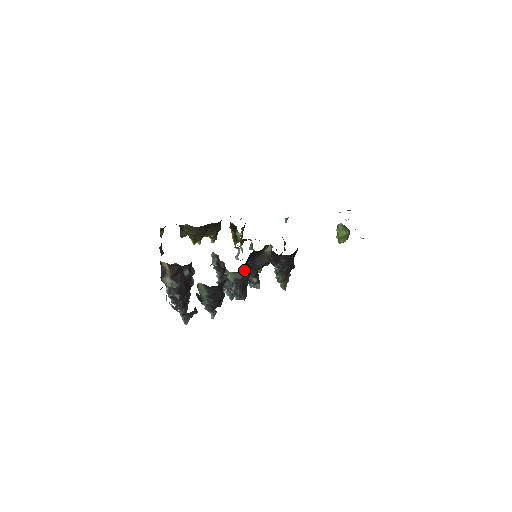
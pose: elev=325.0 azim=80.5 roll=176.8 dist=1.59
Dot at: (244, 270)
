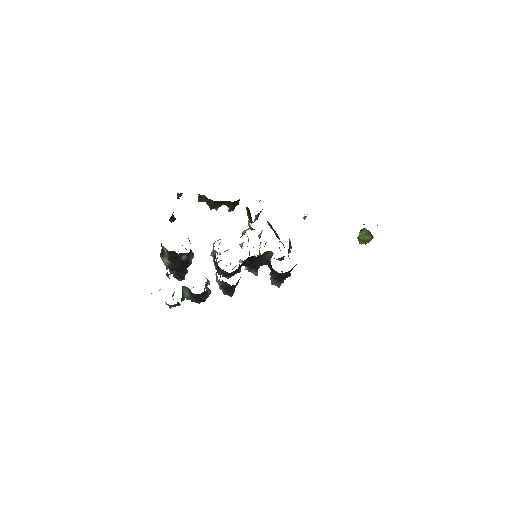
Dot at: (241, 266)
